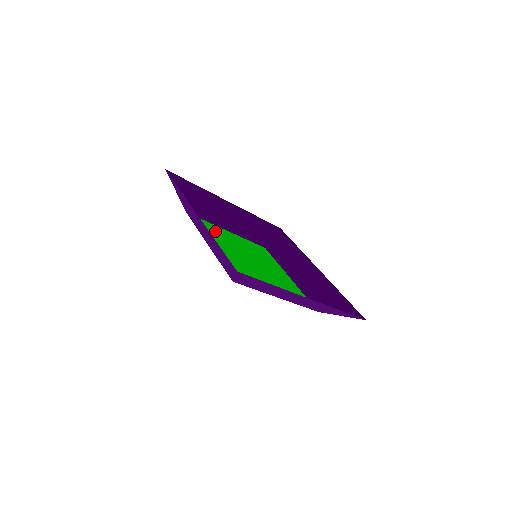
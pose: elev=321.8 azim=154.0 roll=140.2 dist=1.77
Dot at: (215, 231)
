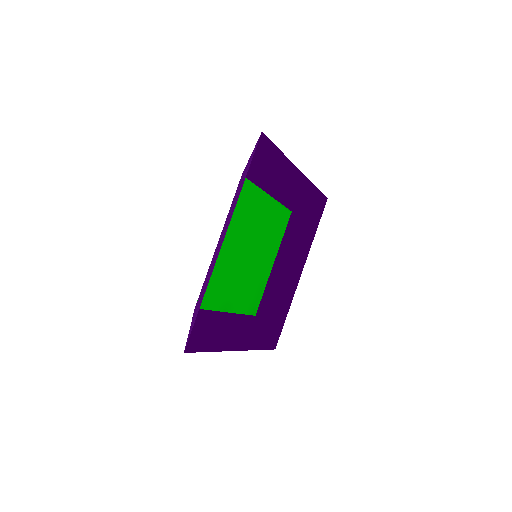
Dot at: (251, 205)
